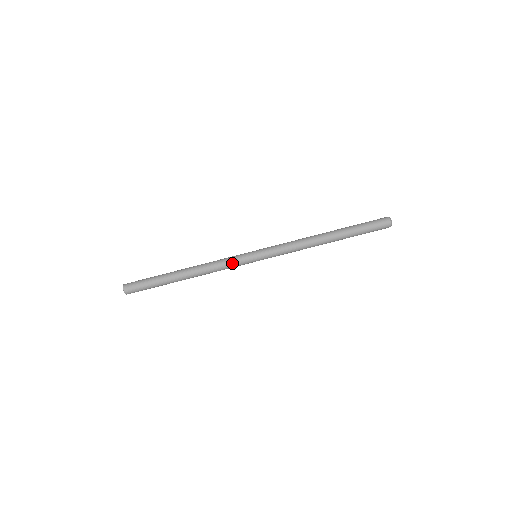
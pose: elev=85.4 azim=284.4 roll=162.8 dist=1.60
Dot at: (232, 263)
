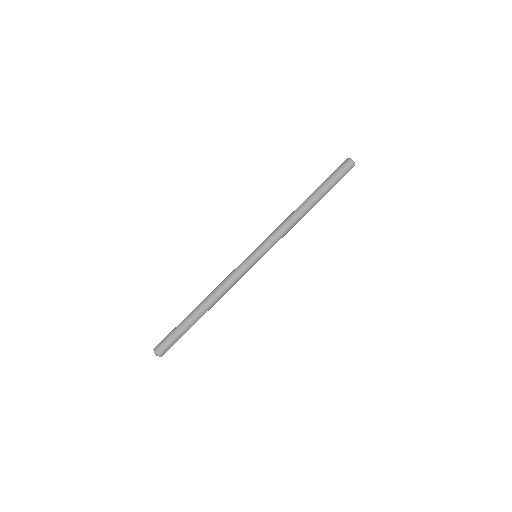
Dot at: (240, 275)
